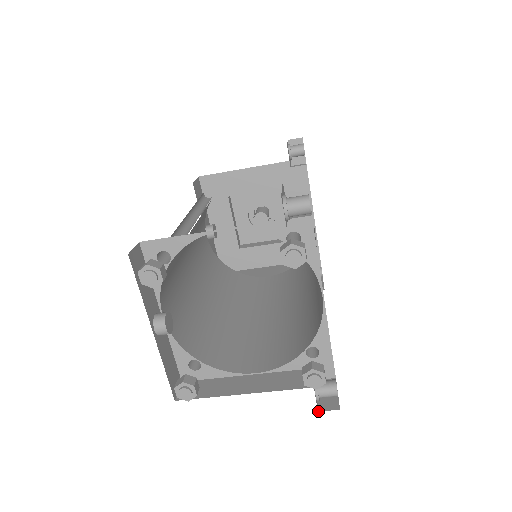
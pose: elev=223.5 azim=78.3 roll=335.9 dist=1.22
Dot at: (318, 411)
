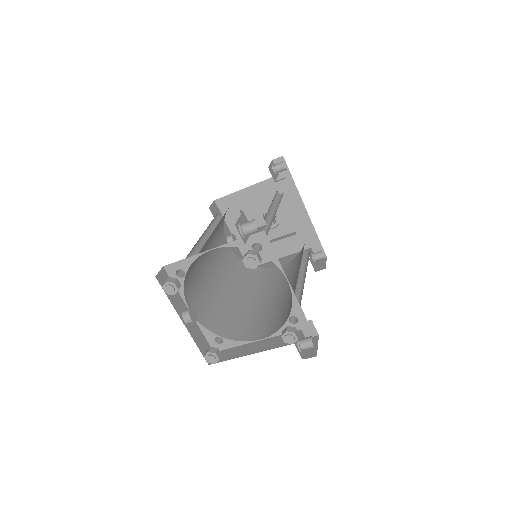
Dot at: occluded
